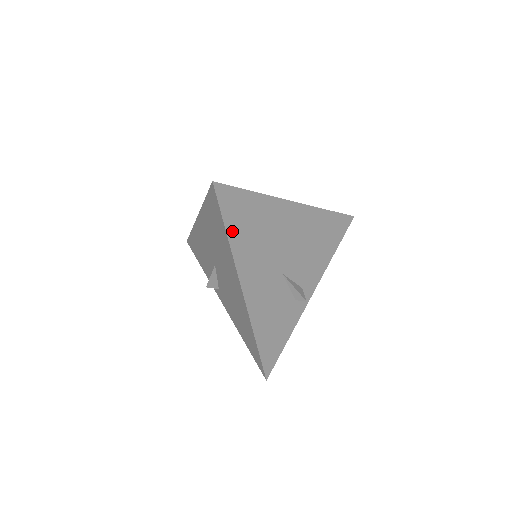
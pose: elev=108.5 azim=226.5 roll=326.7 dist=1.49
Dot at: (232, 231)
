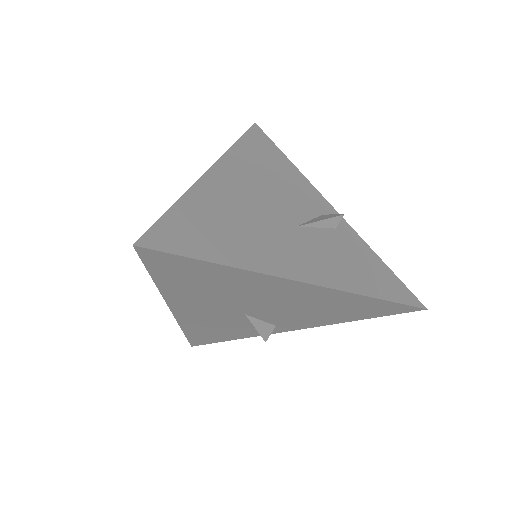
Dot at: (165, 281)
